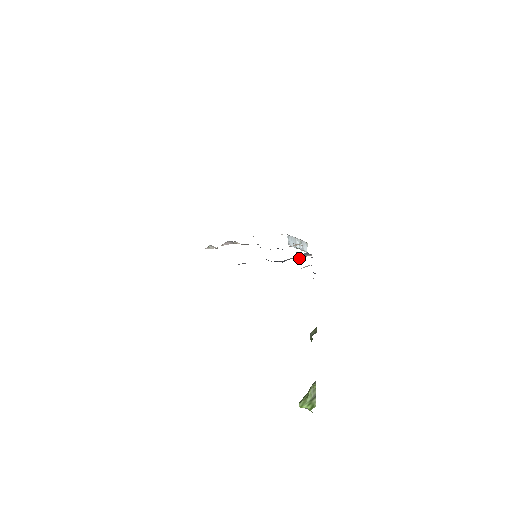
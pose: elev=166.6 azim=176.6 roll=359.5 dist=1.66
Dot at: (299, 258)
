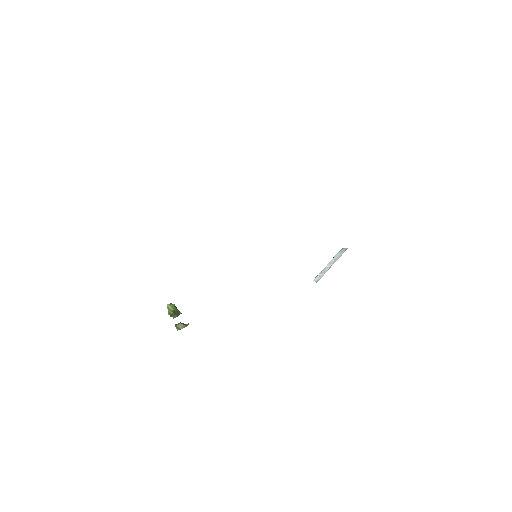
Dot at: occluded
